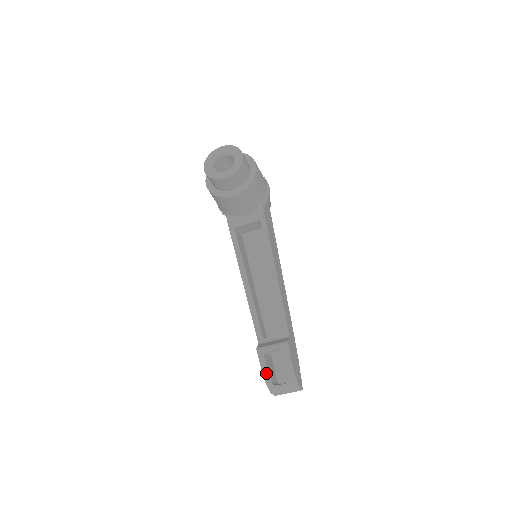
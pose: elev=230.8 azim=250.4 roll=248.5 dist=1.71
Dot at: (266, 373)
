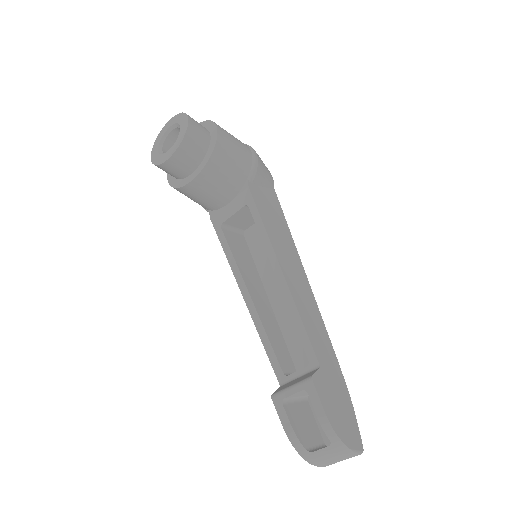
Dot at: (291, 433)
